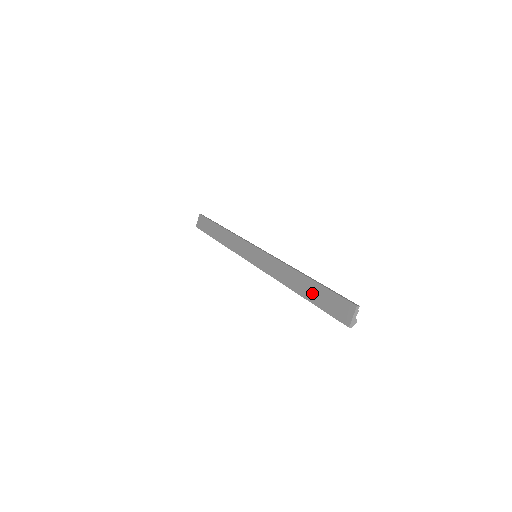
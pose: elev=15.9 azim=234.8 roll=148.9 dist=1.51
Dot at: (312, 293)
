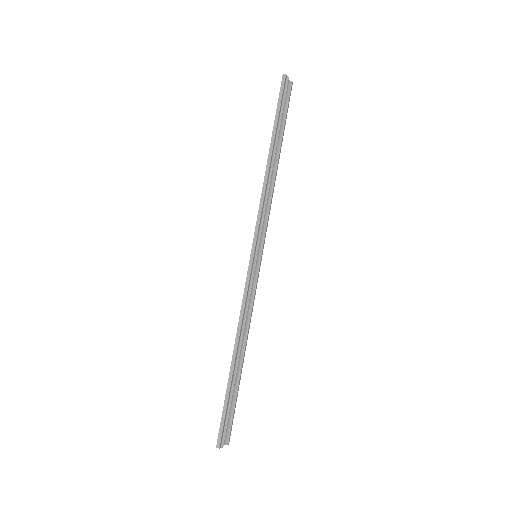
Dot at: occluded
